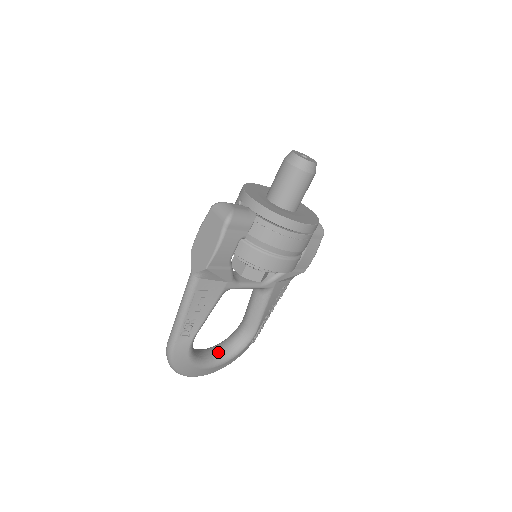
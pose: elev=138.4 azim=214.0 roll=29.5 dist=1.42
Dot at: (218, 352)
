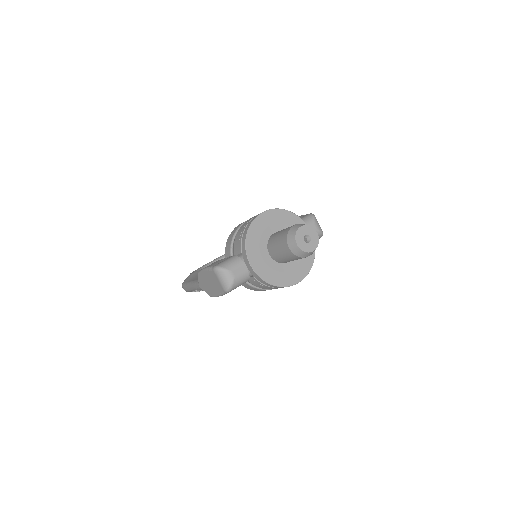
Dot at: occluded
